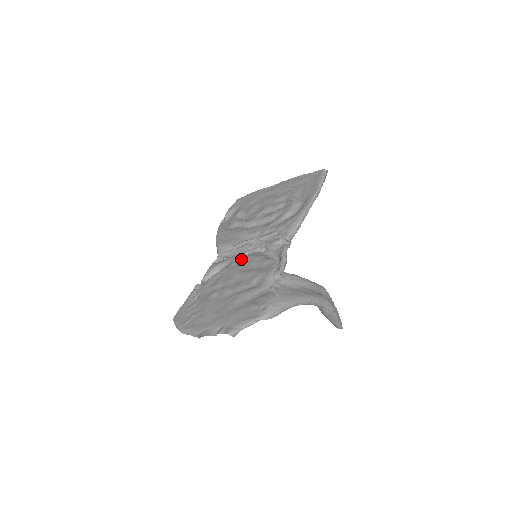
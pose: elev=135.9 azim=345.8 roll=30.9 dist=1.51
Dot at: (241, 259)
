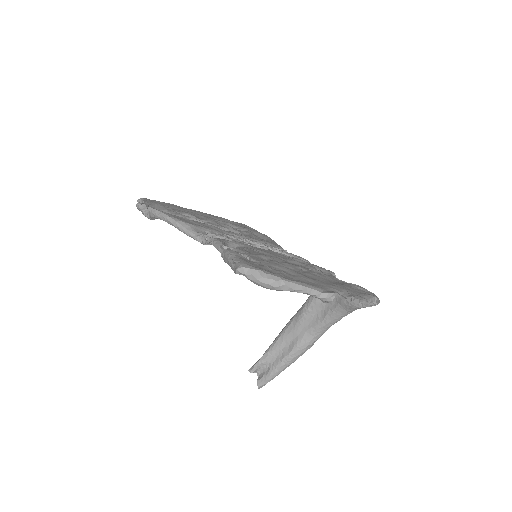
Dot at: occluded
